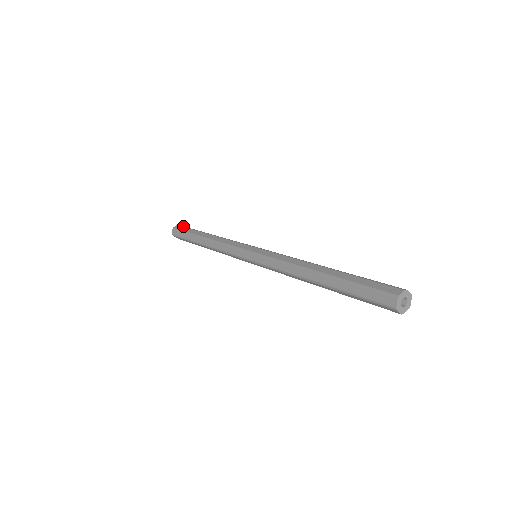
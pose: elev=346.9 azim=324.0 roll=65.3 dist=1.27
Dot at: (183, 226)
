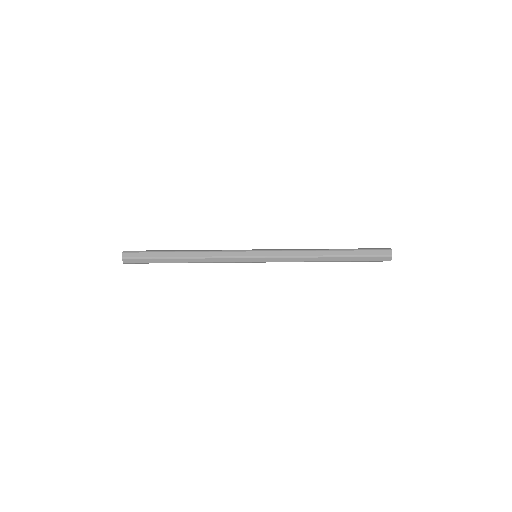
Dot at: occluded
